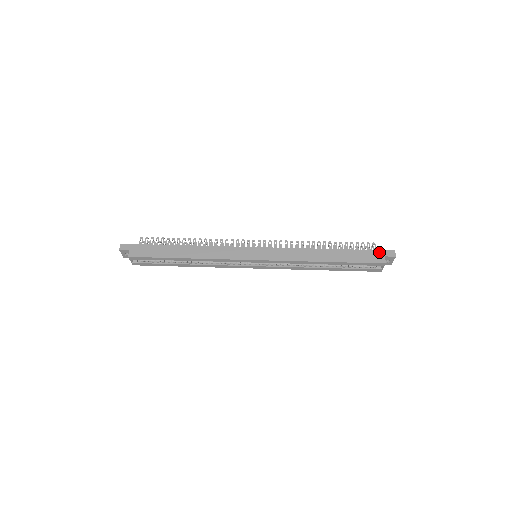
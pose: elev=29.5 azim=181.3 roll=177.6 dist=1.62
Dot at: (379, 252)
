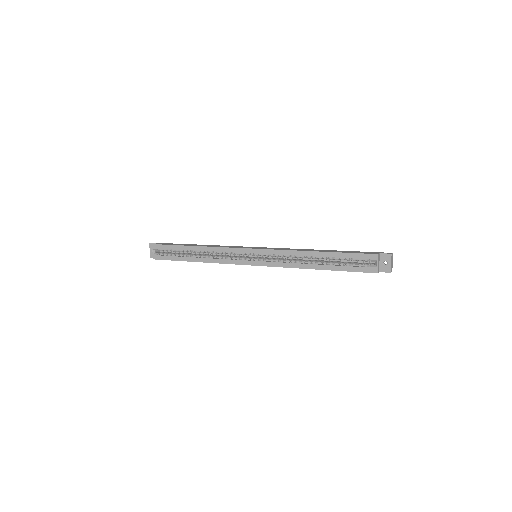
Dot at: (375, 252)
